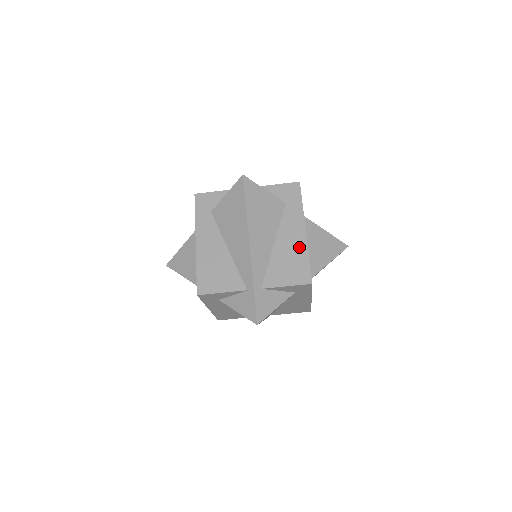
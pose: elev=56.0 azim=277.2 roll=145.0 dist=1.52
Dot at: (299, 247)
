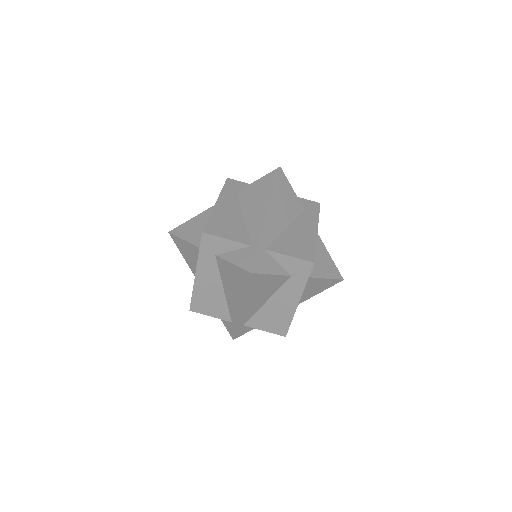
Dot at: (309, 237)
